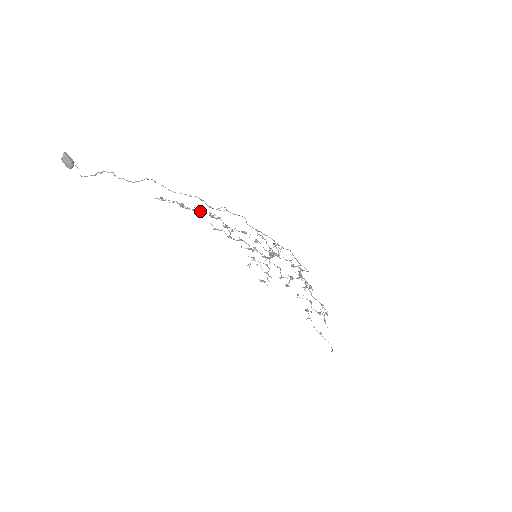
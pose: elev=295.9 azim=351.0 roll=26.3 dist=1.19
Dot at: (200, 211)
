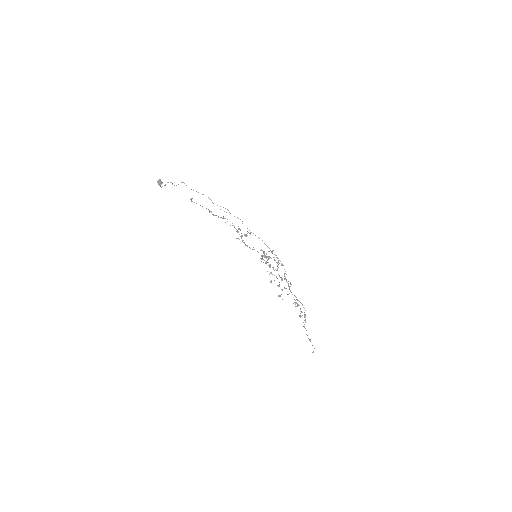
Dot at: (221, 217)
